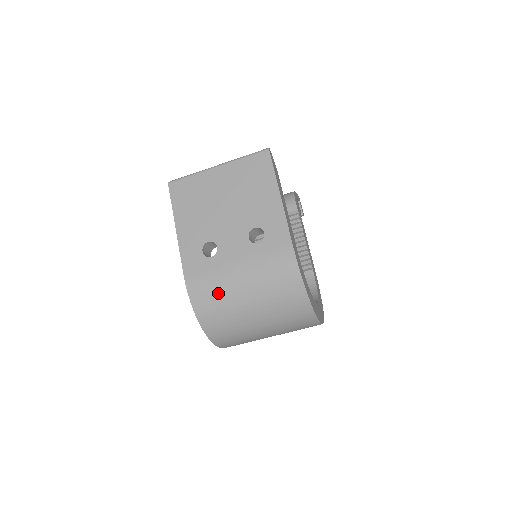
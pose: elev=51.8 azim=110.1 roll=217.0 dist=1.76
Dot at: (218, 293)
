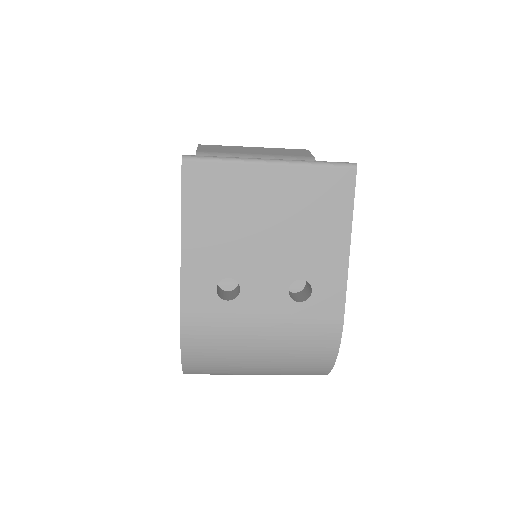
Dot at: (224, 347)
